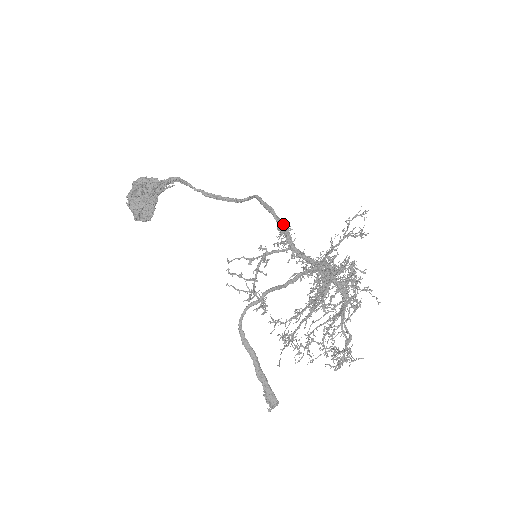
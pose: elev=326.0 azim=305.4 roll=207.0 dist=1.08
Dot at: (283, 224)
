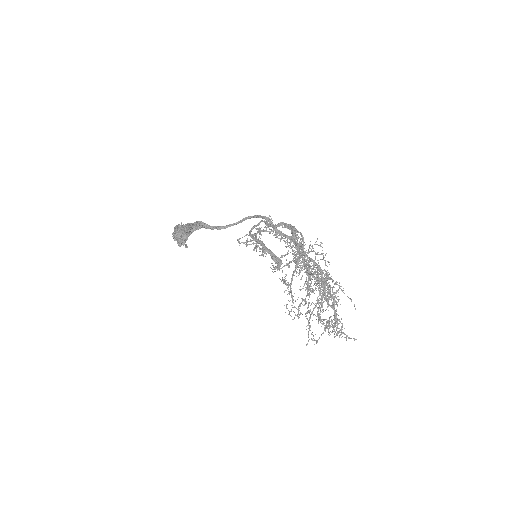
Dot at: (266, 217)
